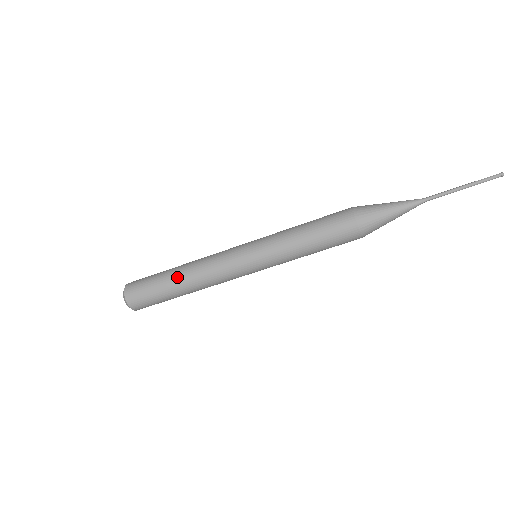
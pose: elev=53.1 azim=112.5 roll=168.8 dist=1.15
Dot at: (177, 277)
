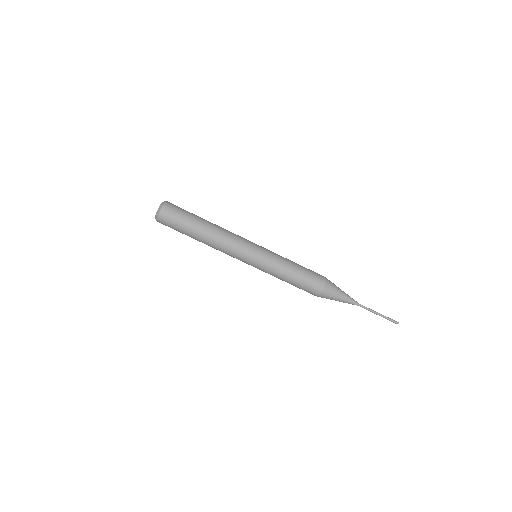
Dot at: (206, 226)
